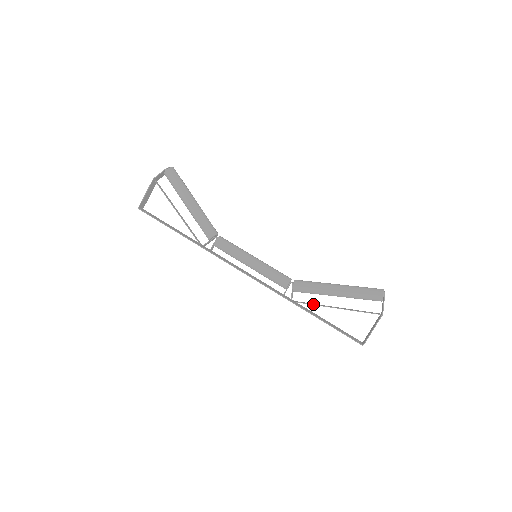
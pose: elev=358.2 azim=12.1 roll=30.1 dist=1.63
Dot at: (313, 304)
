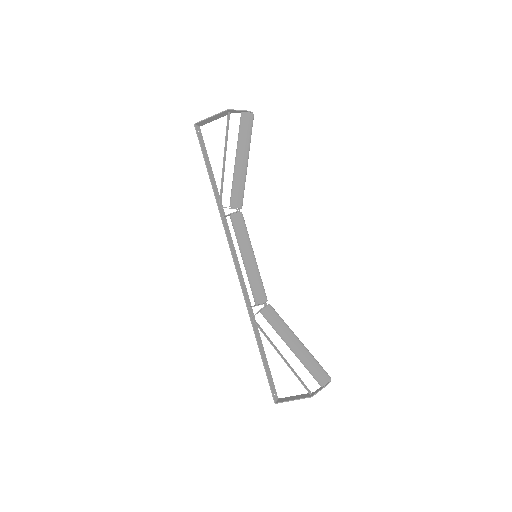
Dot at: (266, 336)
